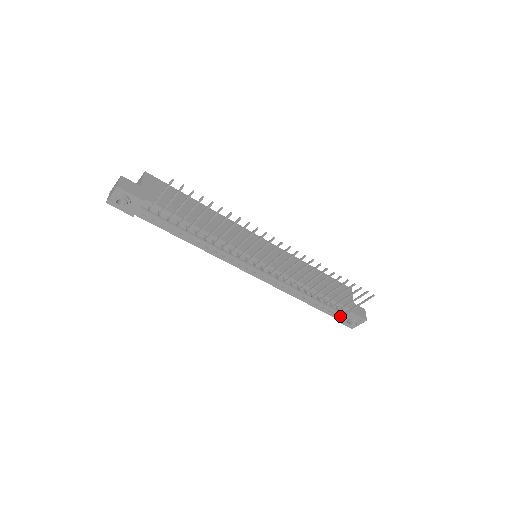
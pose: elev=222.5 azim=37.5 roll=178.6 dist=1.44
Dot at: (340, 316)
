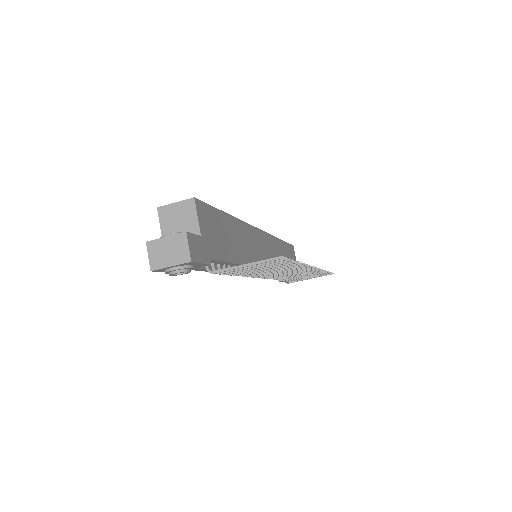
Dot at: occluded
